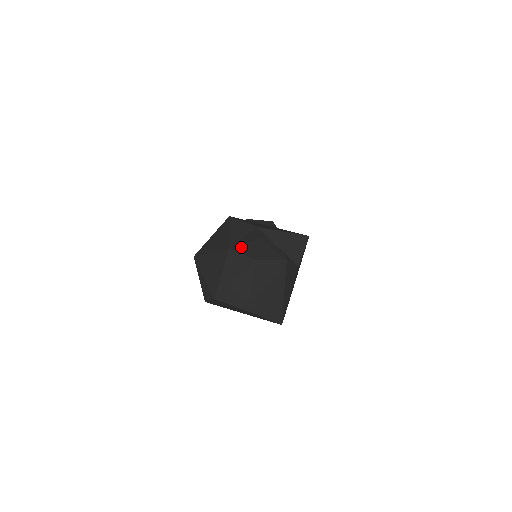
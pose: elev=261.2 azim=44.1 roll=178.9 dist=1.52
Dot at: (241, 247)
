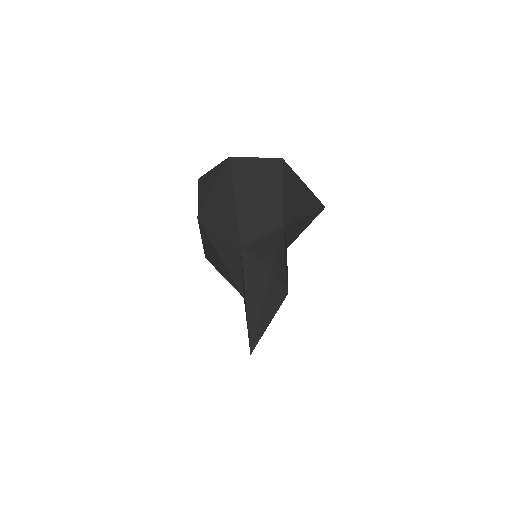
Dot at: (244, 283)
